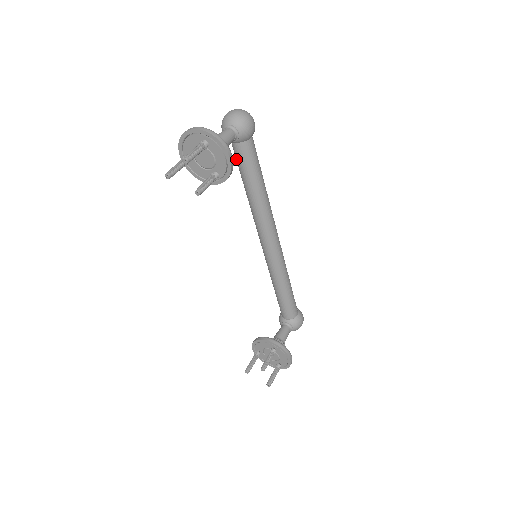
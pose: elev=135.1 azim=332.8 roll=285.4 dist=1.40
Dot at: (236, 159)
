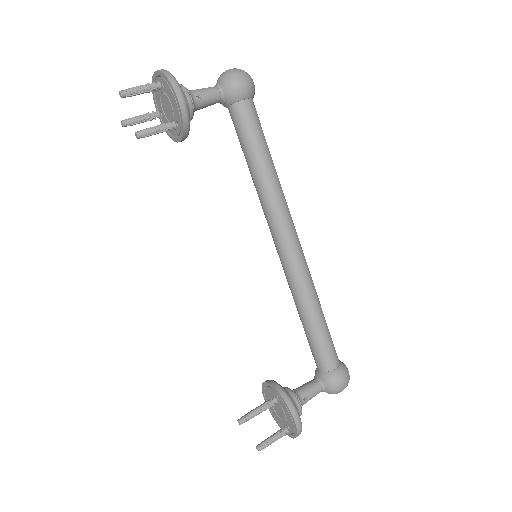
Dot at: (236, 130)
